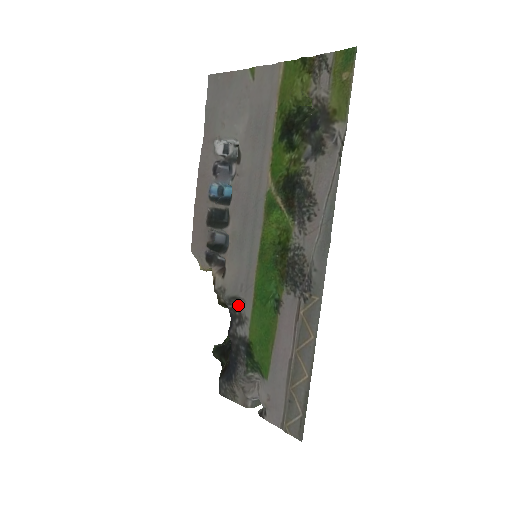
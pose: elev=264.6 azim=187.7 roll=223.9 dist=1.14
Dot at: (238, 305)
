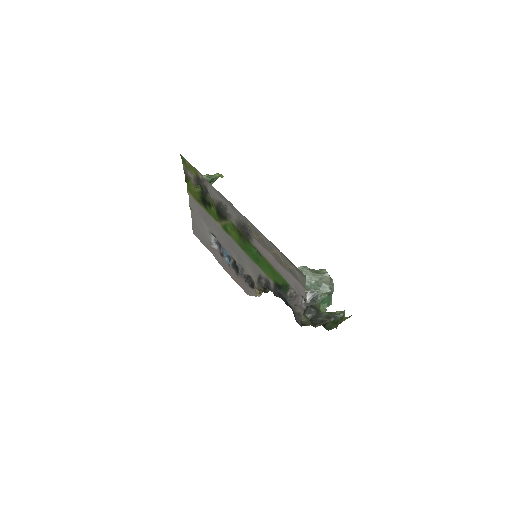
Dot at: (263, 279)
